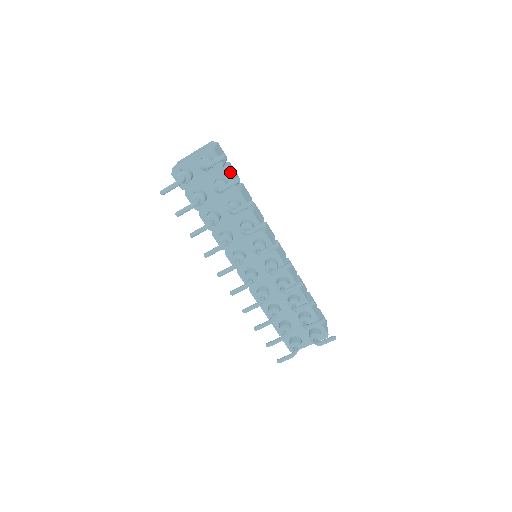
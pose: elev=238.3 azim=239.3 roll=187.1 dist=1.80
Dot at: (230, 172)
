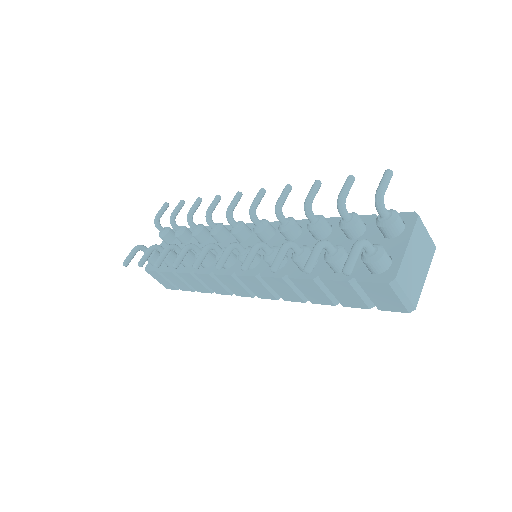
Dot at: occluded
